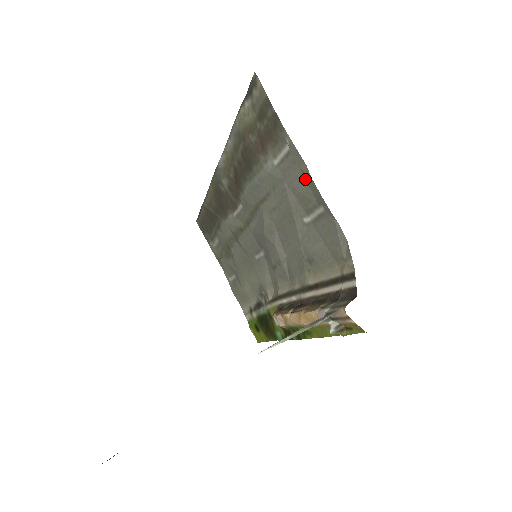
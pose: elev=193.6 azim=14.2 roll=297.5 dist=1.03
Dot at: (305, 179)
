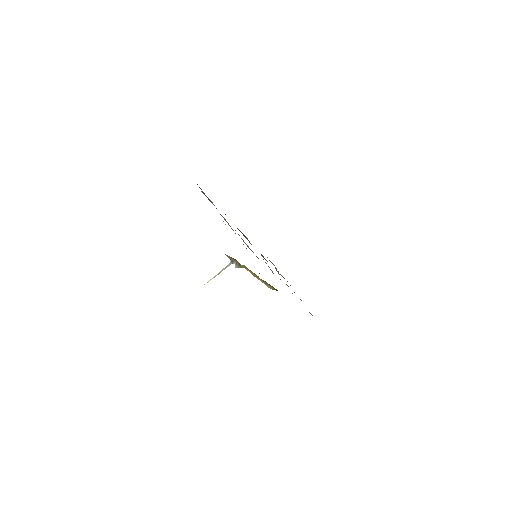
Dot at: occluded
